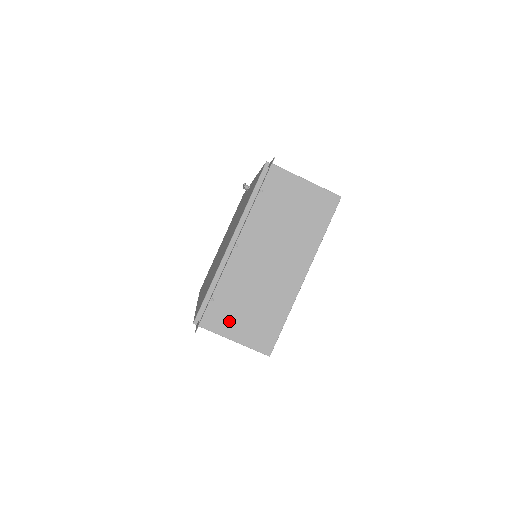
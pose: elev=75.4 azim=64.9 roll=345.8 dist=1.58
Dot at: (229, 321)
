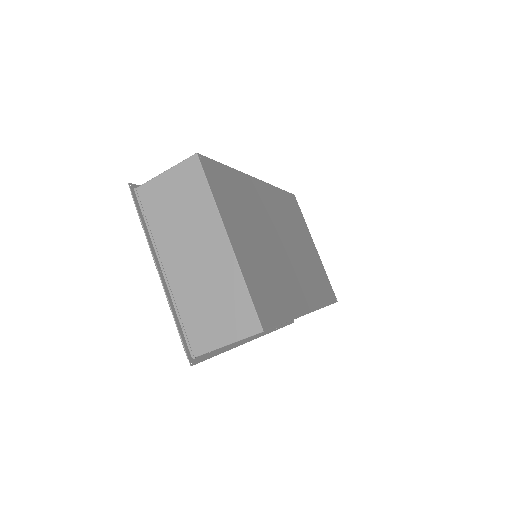
Dot at: (209, 333)
